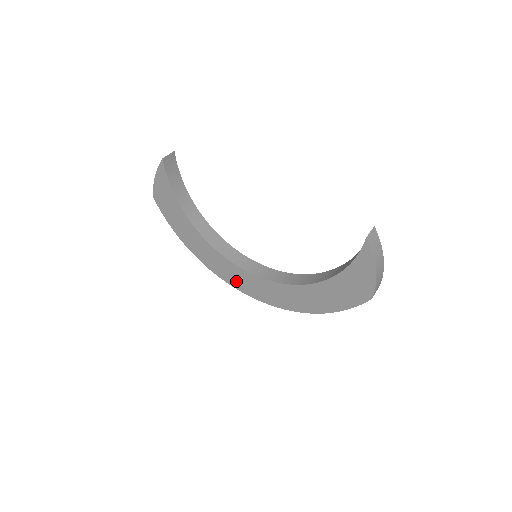
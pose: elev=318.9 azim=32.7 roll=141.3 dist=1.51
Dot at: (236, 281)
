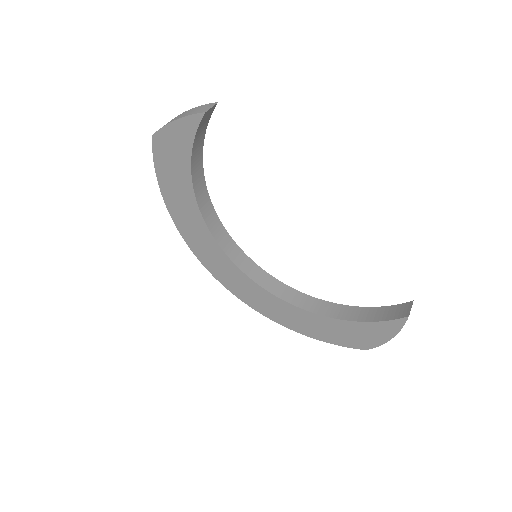
Dot at: (213, 265)
